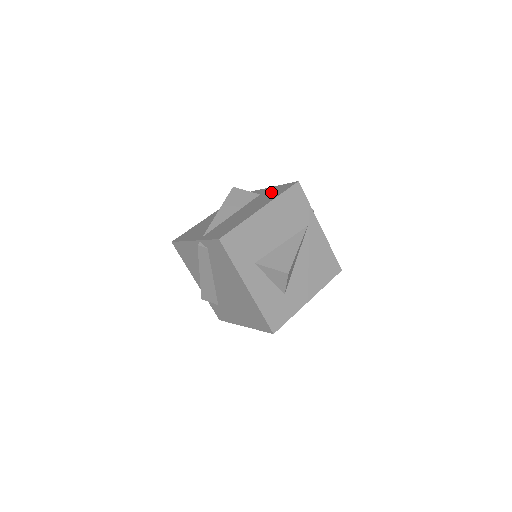
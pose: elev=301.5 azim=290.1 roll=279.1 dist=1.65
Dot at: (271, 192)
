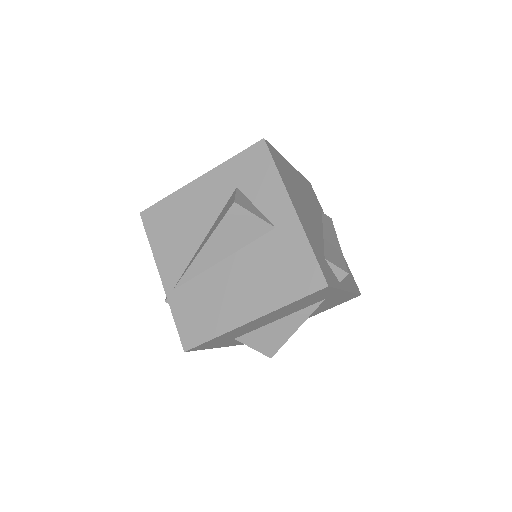
Dot at: (287, 258)
